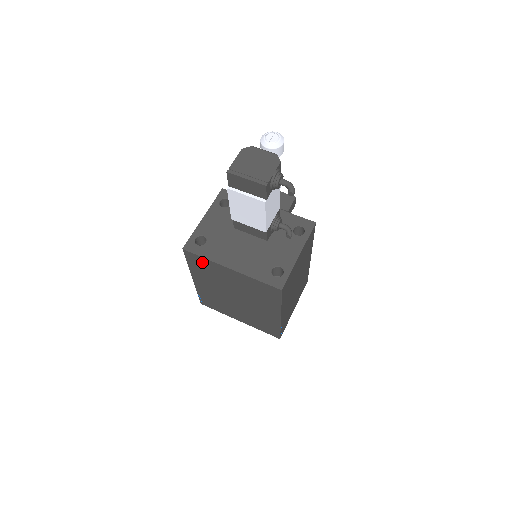
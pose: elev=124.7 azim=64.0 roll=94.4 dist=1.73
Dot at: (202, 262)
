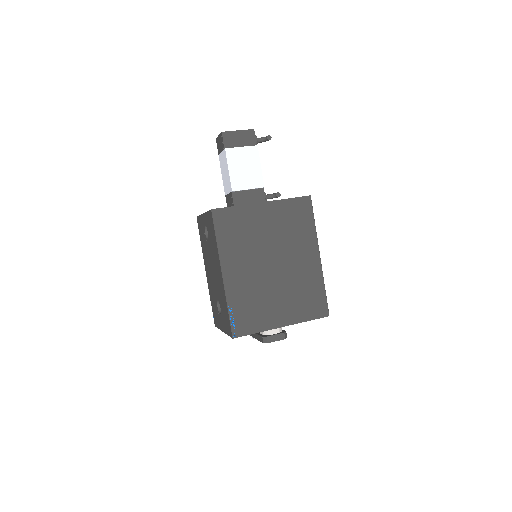
Dot at: (233, 217)
